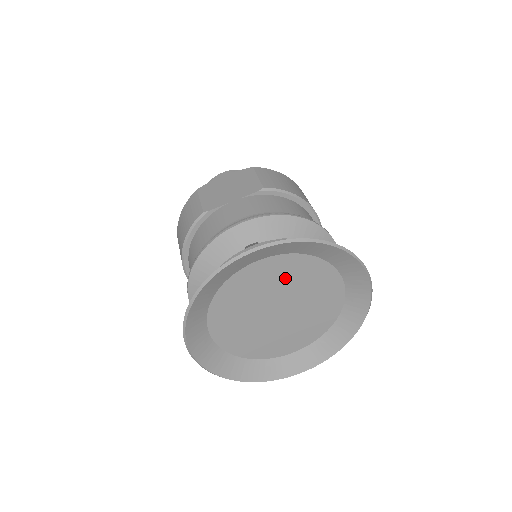
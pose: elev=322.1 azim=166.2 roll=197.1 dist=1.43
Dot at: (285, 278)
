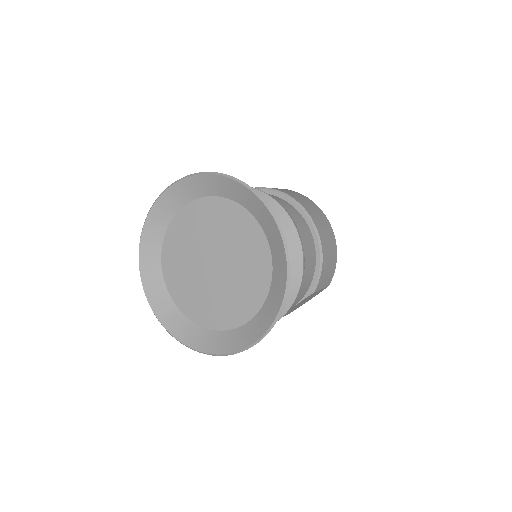
Dot at: (205, 225)
